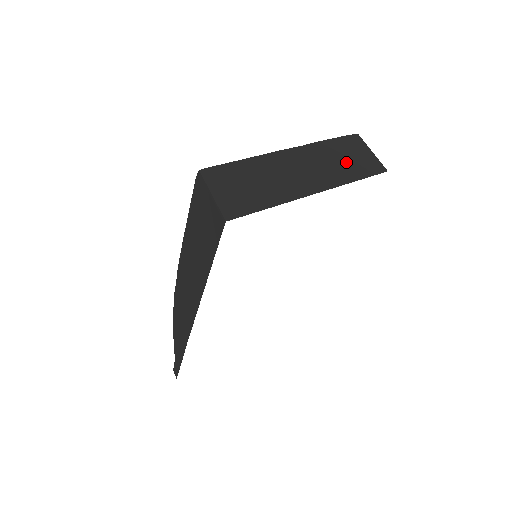
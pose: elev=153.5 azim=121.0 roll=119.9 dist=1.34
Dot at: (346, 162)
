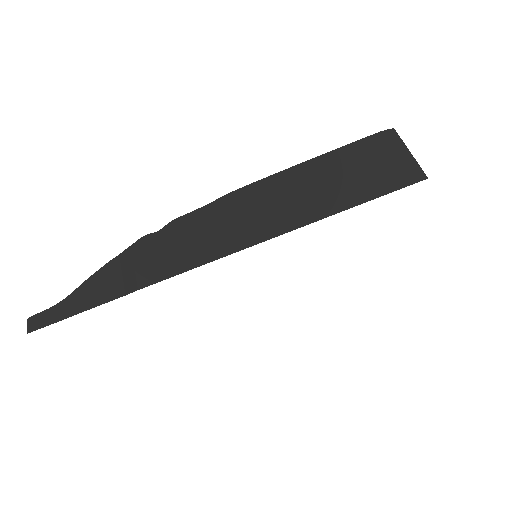
Dot at: occluded
